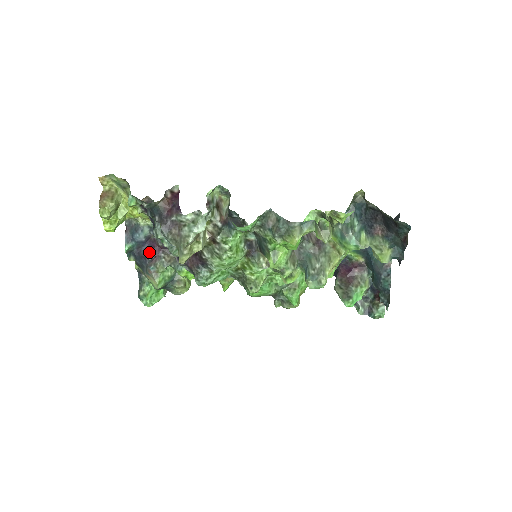
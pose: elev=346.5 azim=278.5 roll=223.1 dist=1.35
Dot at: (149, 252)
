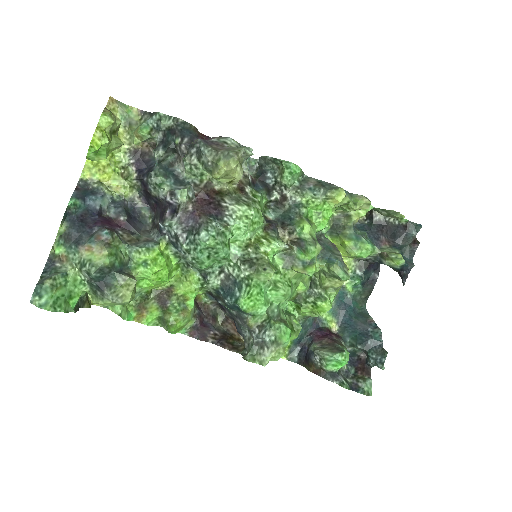
Dot at: (101, 222)
